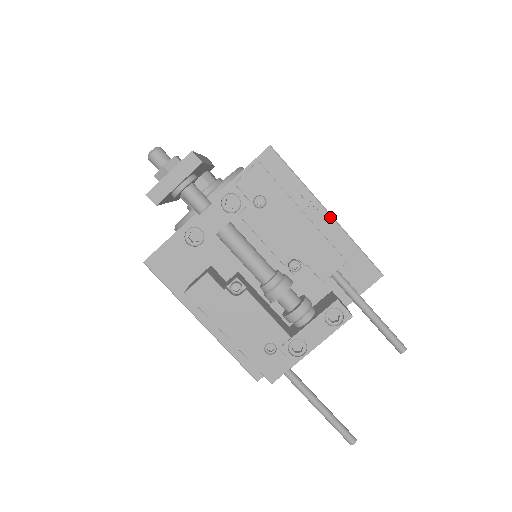
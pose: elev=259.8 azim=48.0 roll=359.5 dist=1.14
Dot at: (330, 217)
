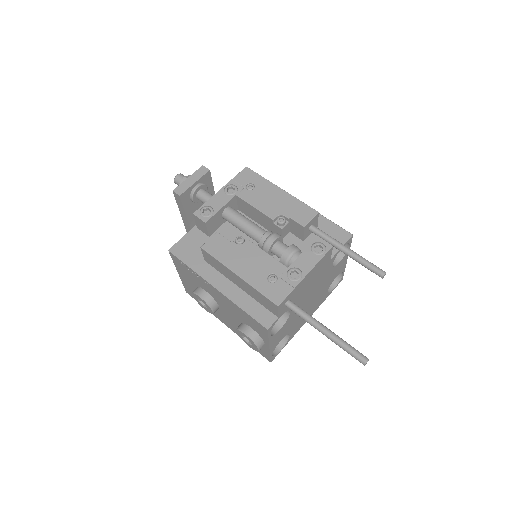
Dot at: occluded
